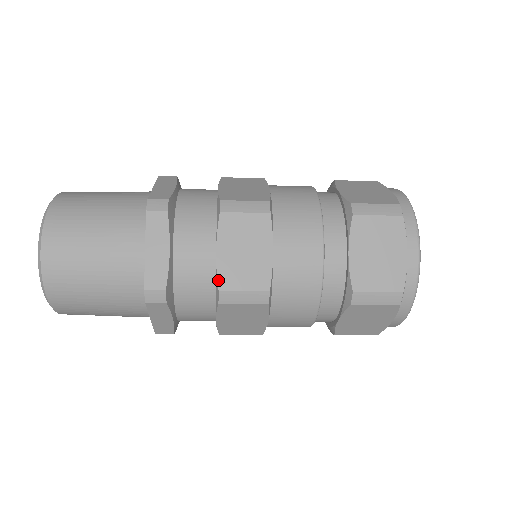
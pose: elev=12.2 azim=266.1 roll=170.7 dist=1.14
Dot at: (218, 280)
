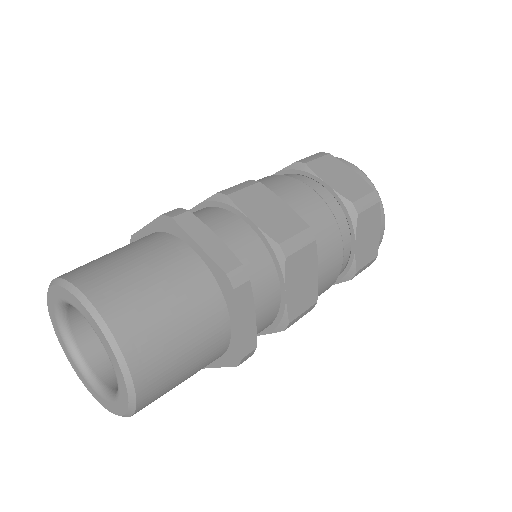
Dot at: occluded
